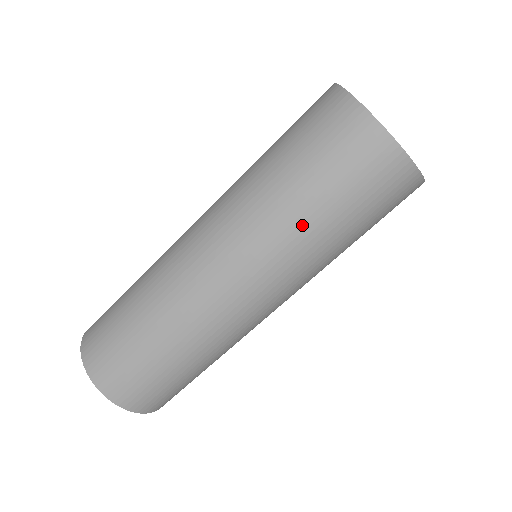
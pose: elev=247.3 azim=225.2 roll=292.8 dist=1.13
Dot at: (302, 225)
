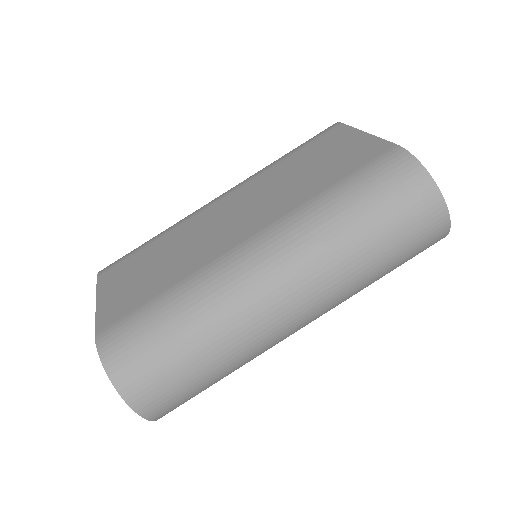
Dot at: (368, 278)
